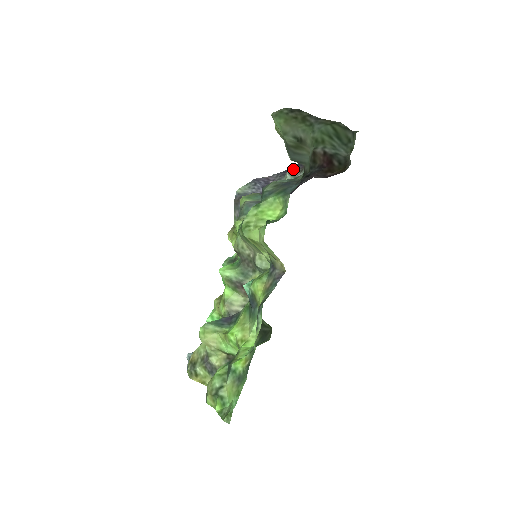
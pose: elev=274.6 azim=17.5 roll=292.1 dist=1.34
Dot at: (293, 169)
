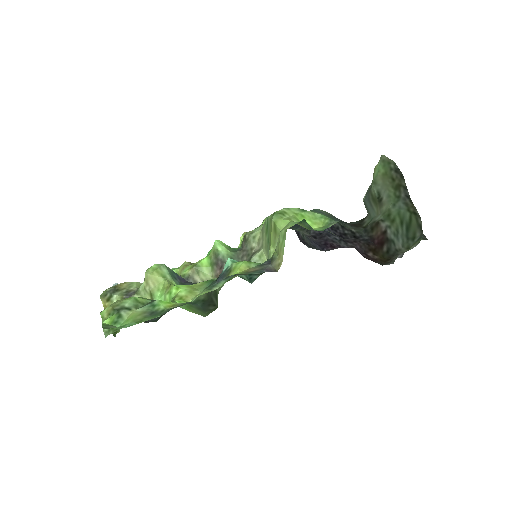
Dot at: occluded
